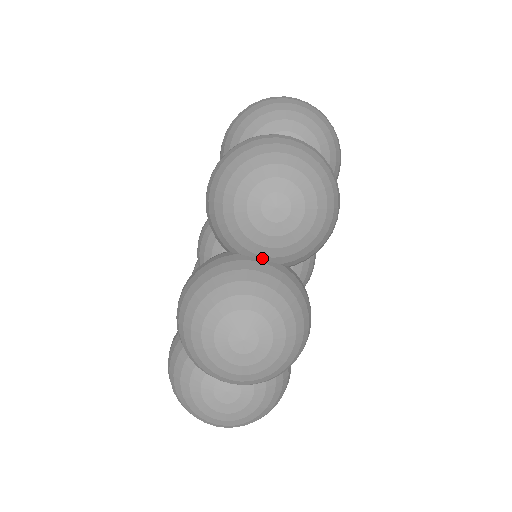
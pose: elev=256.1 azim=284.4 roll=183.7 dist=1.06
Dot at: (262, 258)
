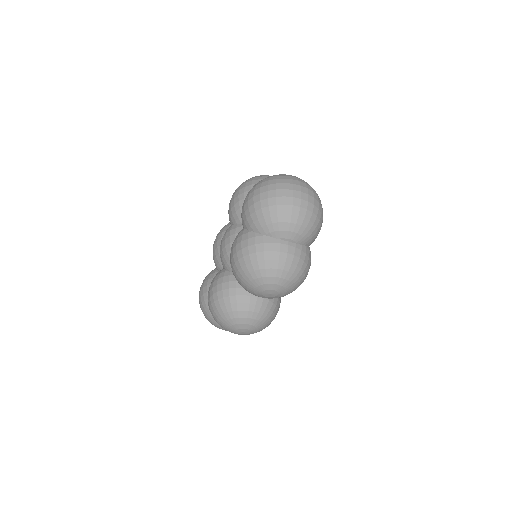
Dot at: occluded
